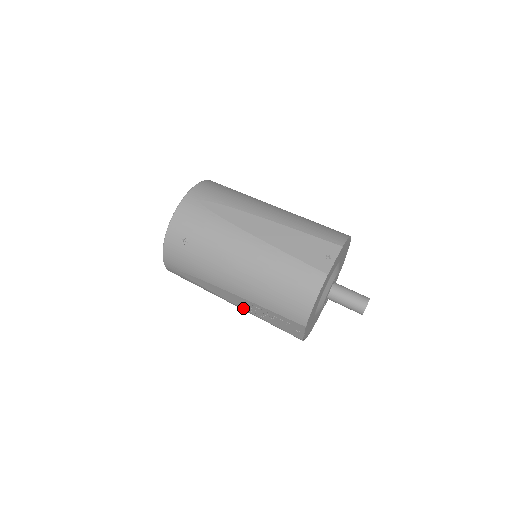
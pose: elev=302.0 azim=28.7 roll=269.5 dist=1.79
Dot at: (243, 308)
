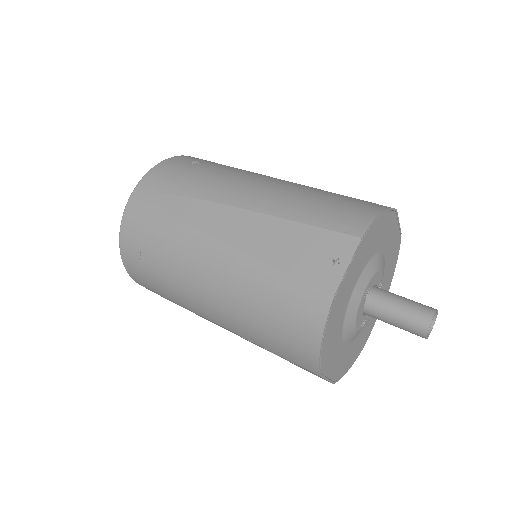
Dot at: (243, 338)
